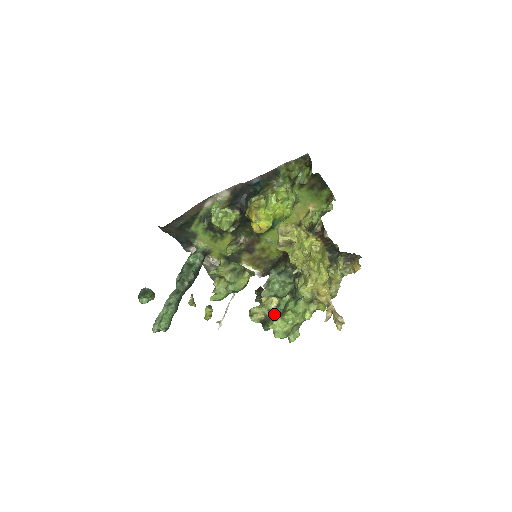
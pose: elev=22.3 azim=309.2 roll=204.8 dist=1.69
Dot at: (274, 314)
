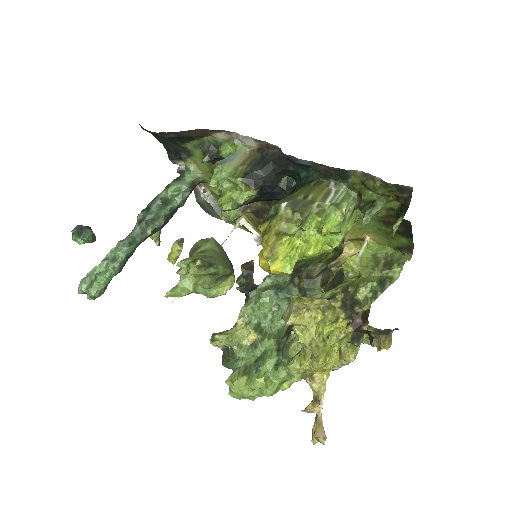
Dot at: (242, 361)
